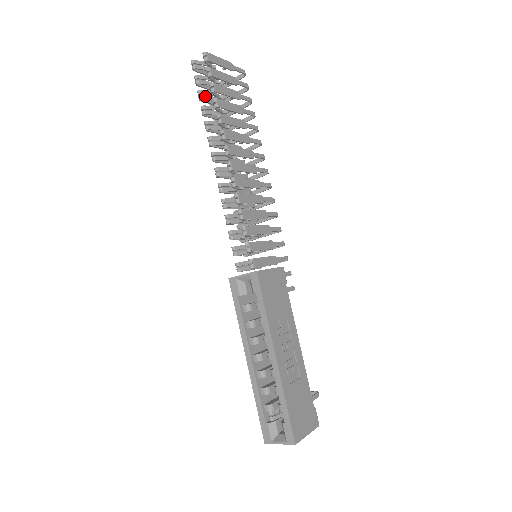
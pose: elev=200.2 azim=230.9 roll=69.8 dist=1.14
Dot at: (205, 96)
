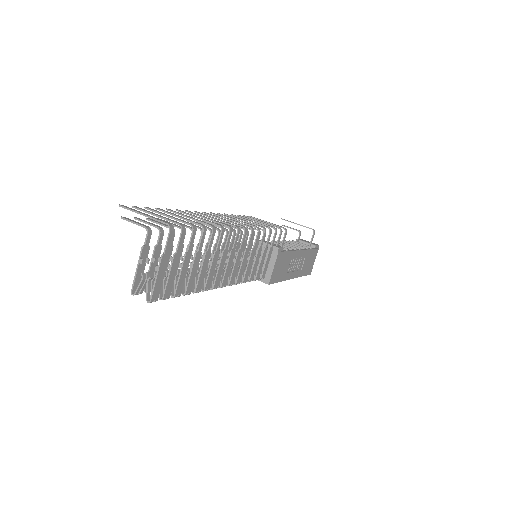
Dot at: occluded
